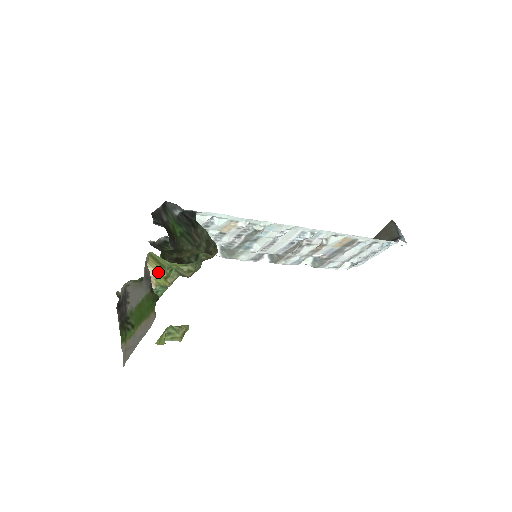
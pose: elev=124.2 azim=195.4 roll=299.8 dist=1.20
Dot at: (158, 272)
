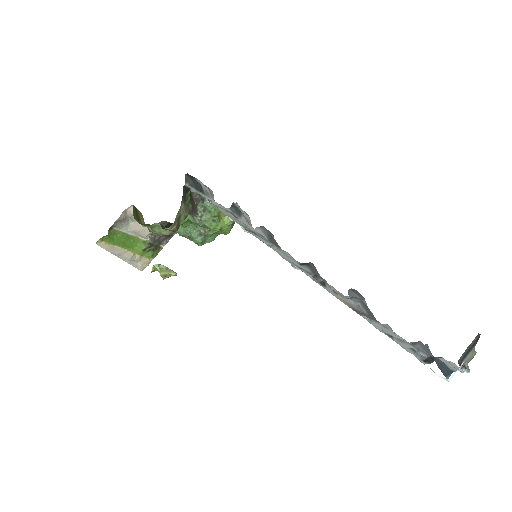
Dot at: (144, 222)
